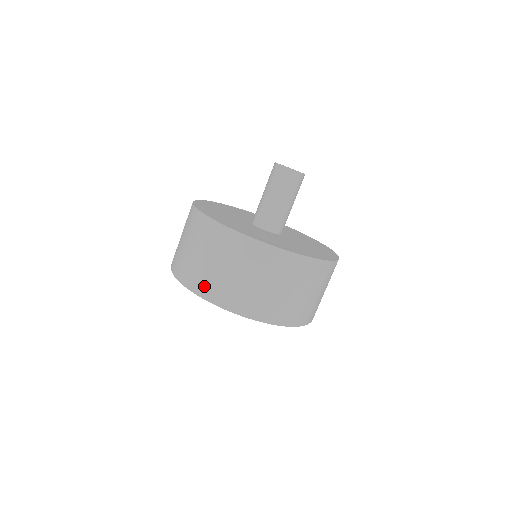
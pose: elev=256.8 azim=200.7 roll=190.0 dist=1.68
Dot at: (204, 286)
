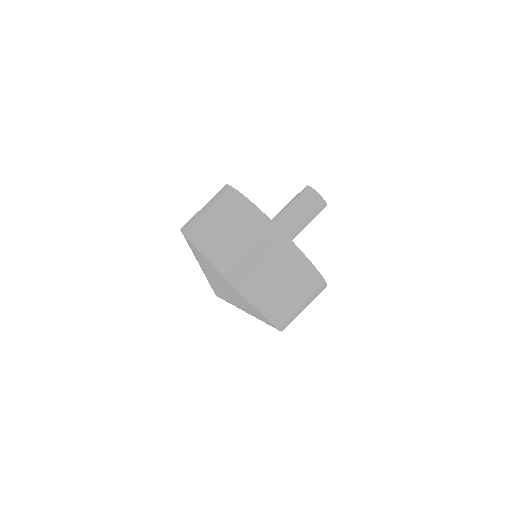
Dot at: (249, 285)
